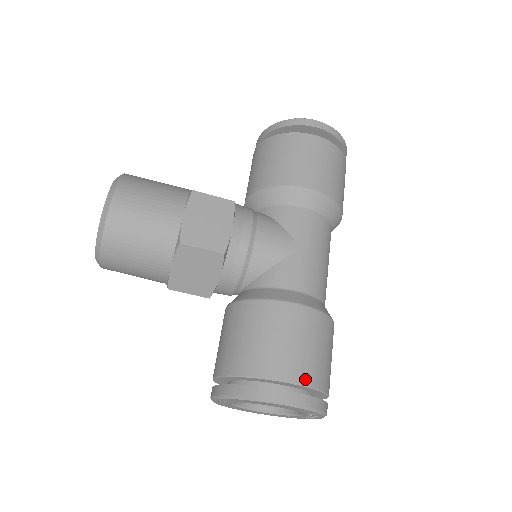
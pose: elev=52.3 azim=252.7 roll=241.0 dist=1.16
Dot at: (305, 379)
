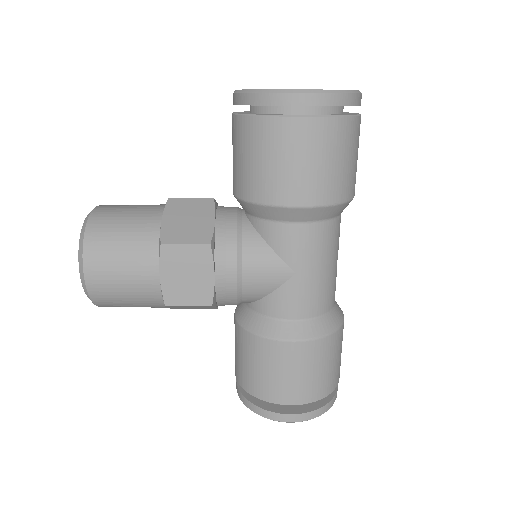
Dot at: (307, 399)
